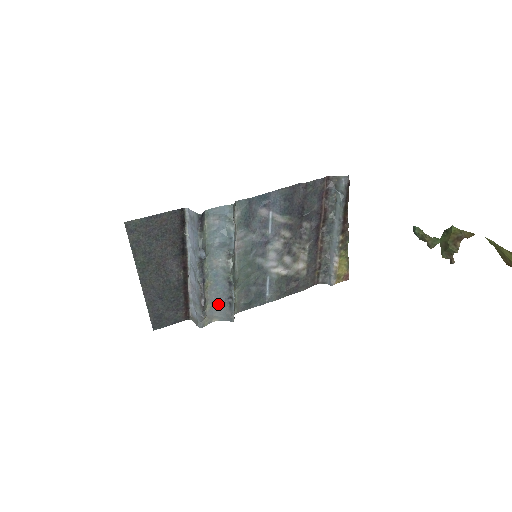
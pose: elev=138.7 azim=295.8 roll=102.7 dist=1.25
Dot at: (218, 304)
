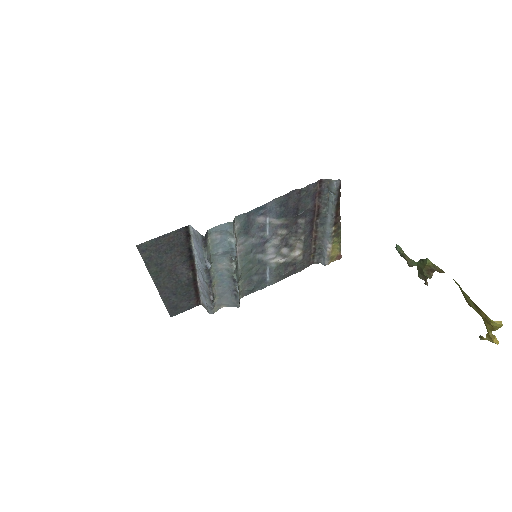
Dot at: (225, 295)
